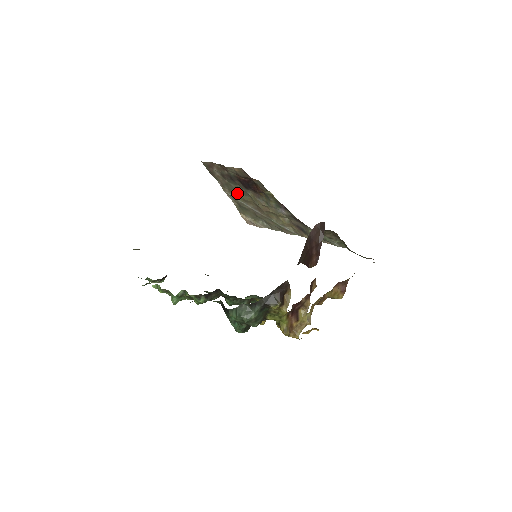
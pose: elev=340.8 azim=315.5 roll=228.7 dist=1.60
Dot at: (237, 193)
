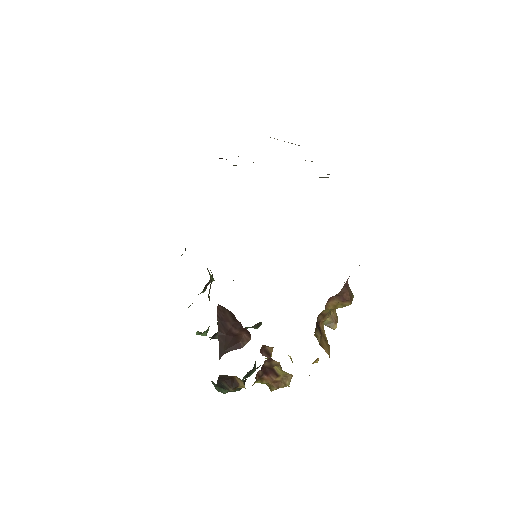
Dot at: occluded
